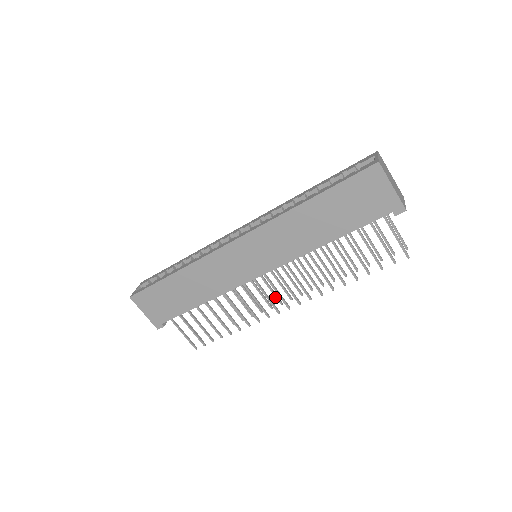
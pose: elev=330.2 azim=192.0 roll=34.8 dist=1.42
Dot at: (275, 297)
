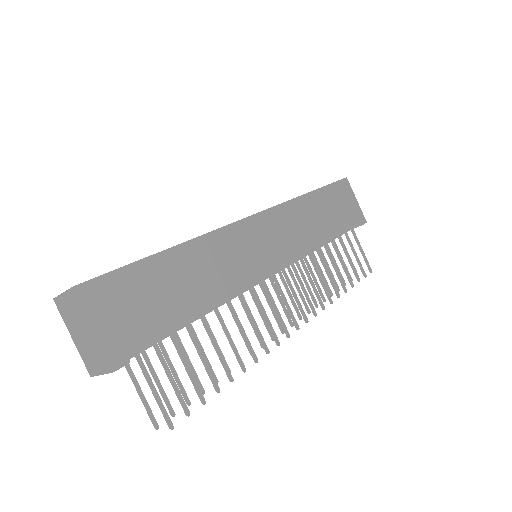
Dot at: (267, 327)
